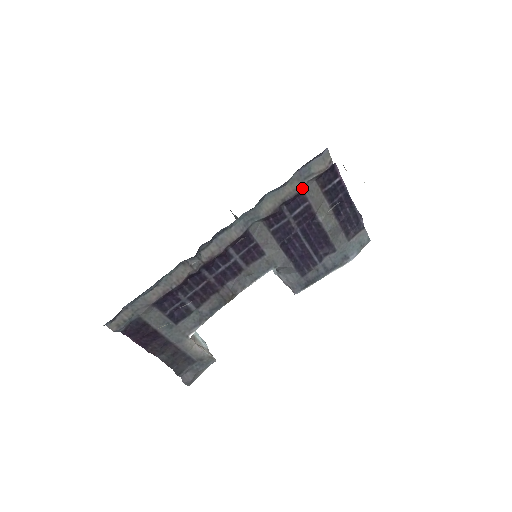
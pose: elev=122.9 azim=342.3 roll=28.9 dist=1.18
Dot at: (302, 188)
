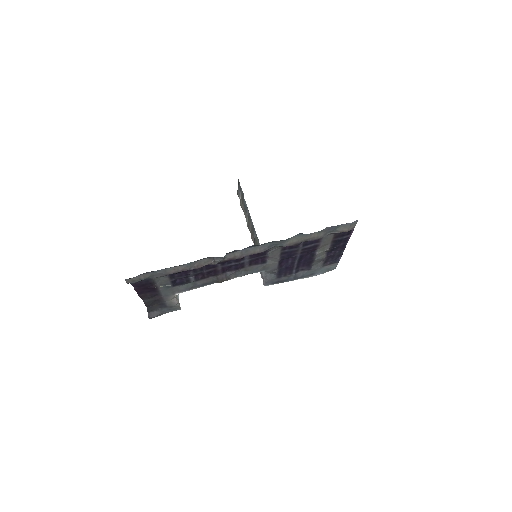
Dot at: (323, 237)
